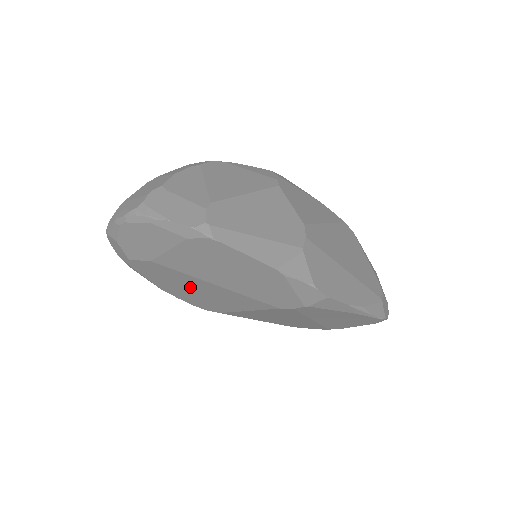
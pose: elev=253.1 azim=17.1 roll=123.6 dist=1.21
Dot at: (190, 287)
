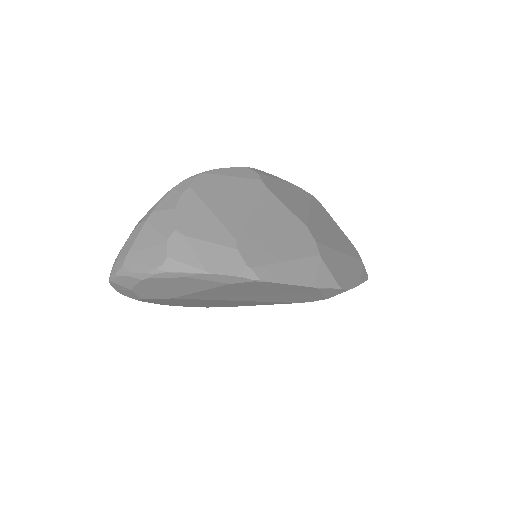
Dot at: (205, 303)
